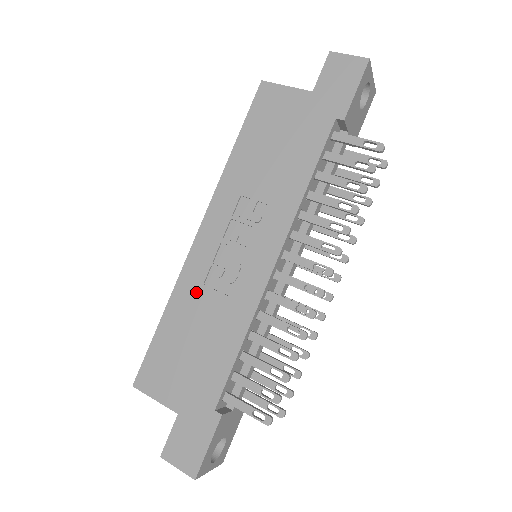
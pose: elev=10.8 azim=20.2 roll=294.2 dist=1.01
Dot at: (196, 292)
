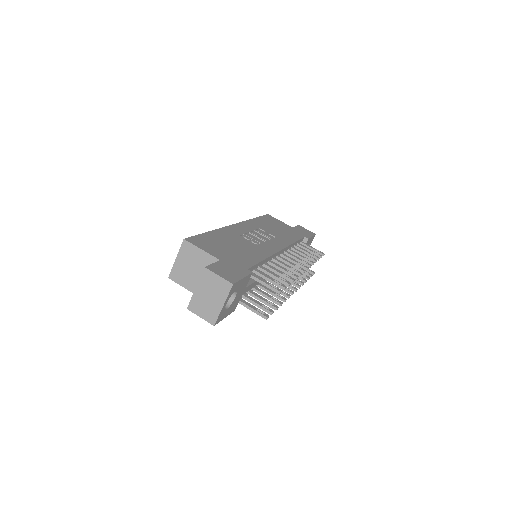
Dot at: (234, 236)
